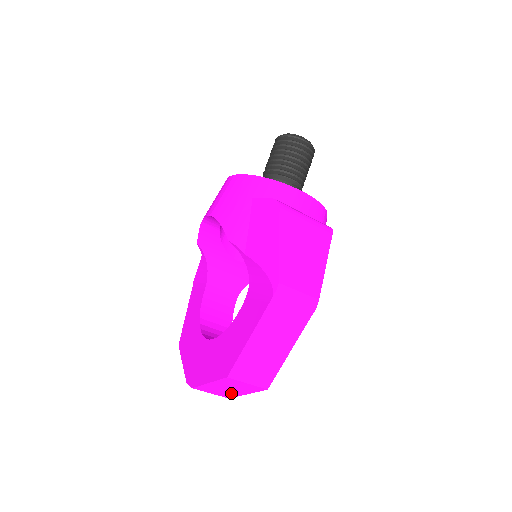
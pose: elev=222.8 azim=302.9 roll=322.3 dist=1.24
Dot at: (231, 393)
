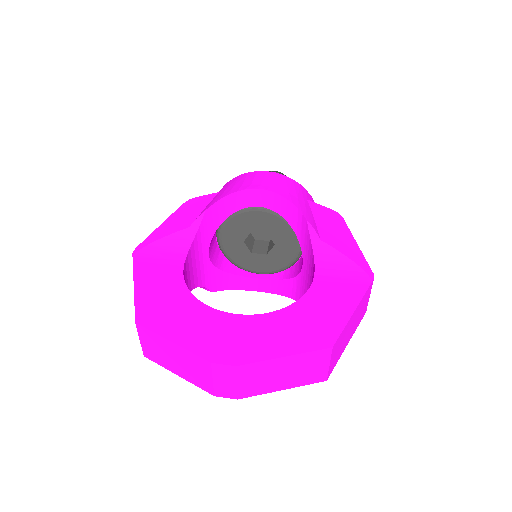
Dot at: (267, 385)
